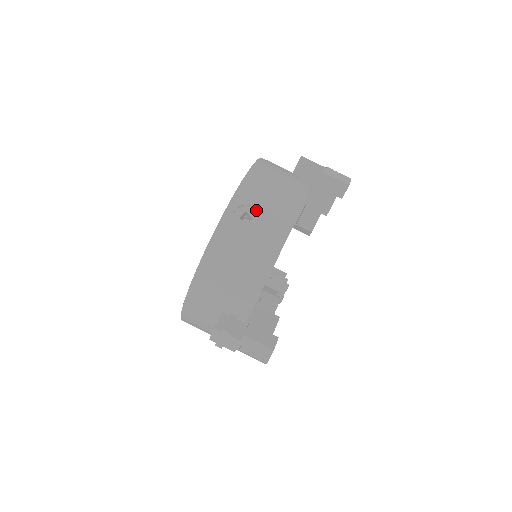
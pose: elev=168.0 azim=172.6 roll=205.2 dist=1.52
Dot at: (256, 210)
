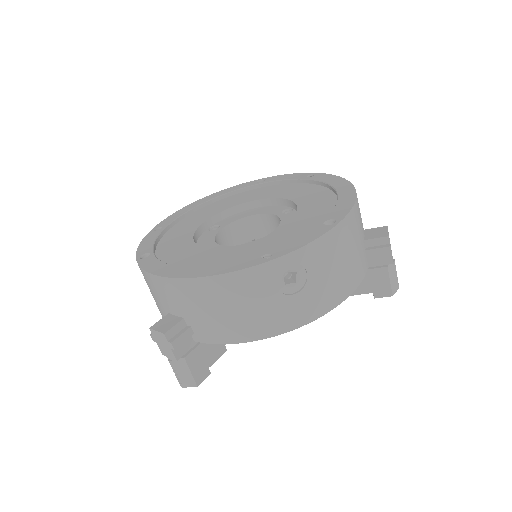
Dot at: (306, 278)
